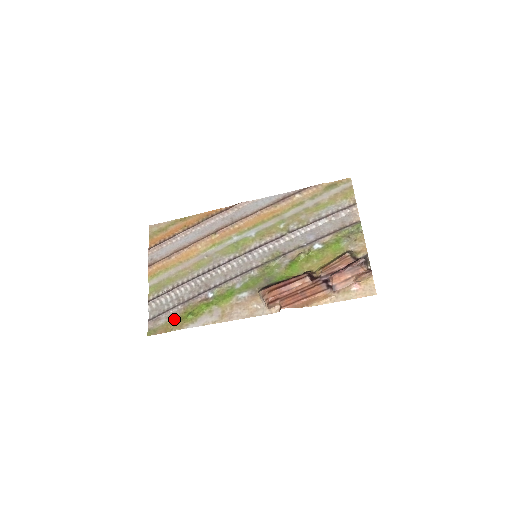
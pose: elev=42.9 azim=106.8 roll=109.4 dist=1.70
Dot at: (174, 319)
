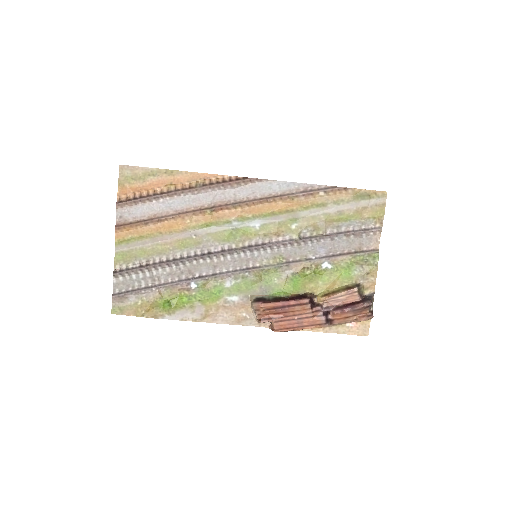
Dot at: (146, 302)
